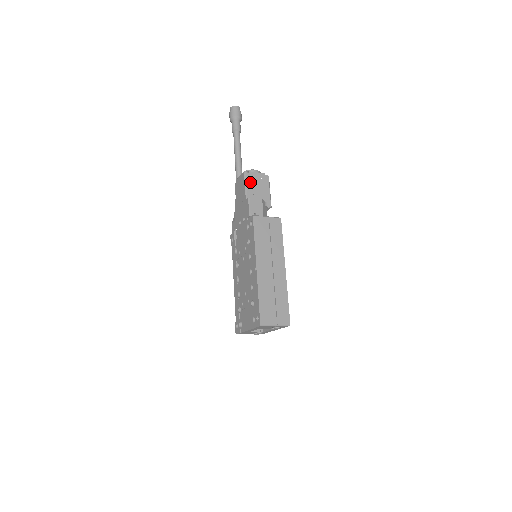
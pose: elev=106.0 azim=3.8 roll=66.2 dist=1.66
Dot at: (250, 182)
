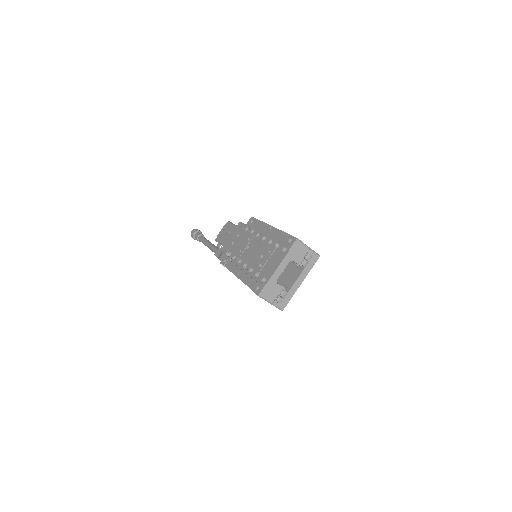
Dot at: occluded
